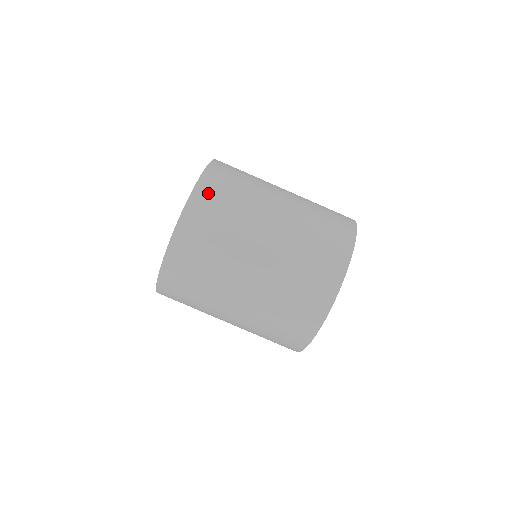
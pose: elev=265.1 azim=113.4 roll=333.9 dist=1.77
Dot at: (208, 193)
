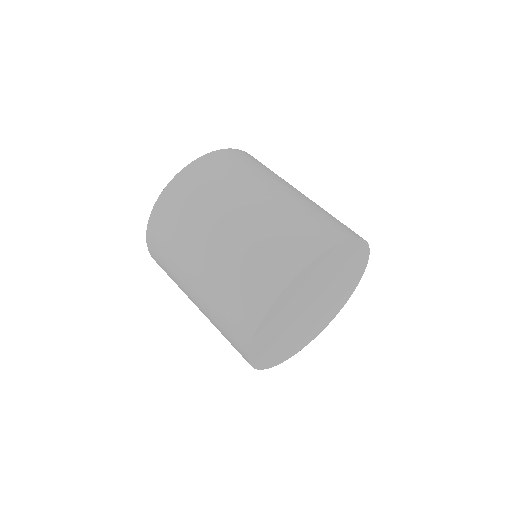
Dot at: (191, 176)
